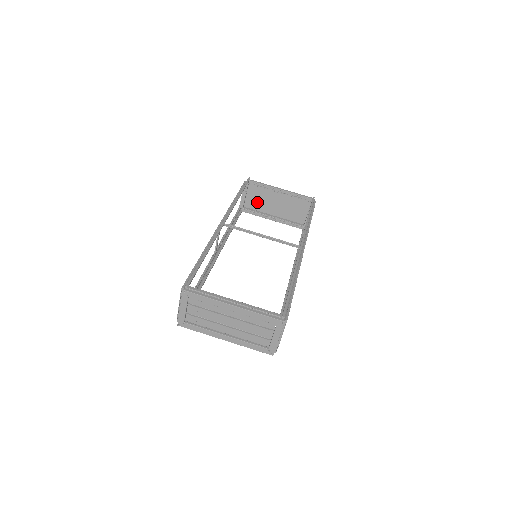
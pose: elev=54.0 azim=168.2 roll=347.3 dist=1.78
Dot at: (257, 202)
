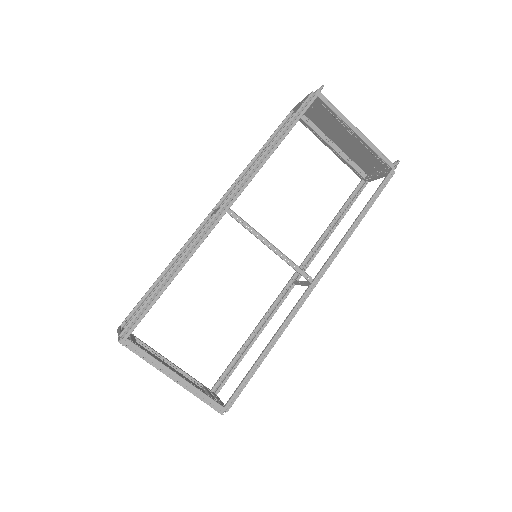
Dot at: (320, 118)
